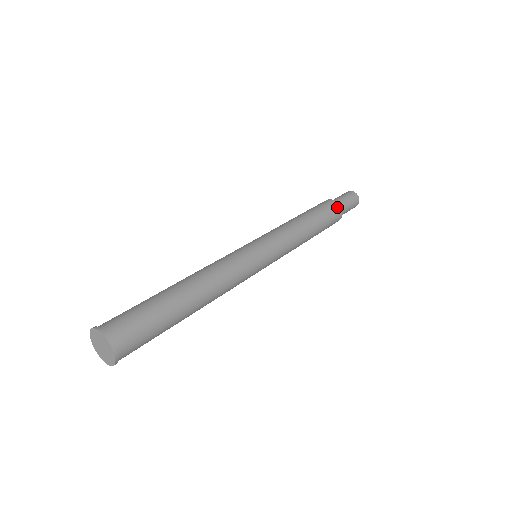
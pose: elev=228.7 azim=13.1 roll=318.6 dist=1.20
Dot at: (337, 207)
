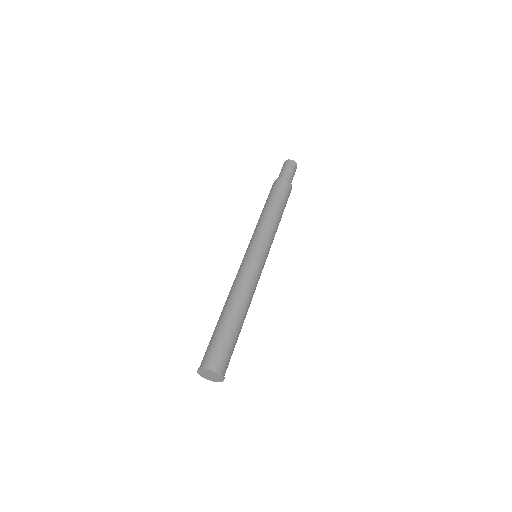
Dot at: (291, 189)
